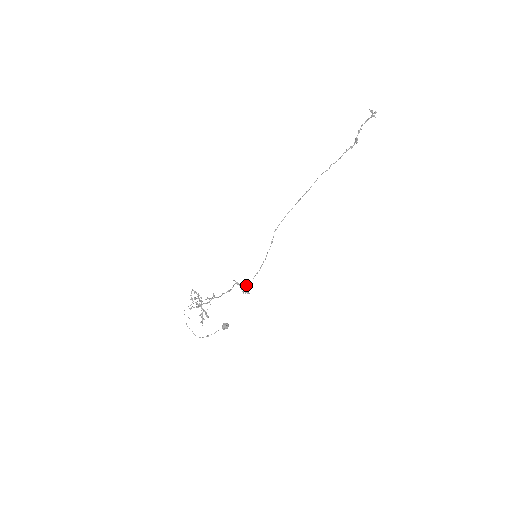
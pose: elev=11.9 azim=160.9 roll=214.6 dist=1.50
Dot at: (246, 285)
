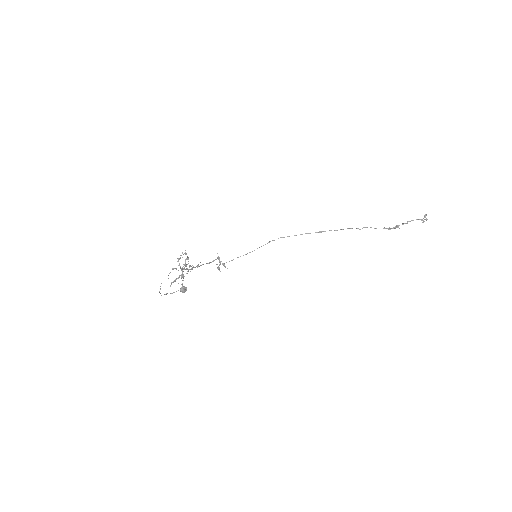
Dot at: (224, 265)
